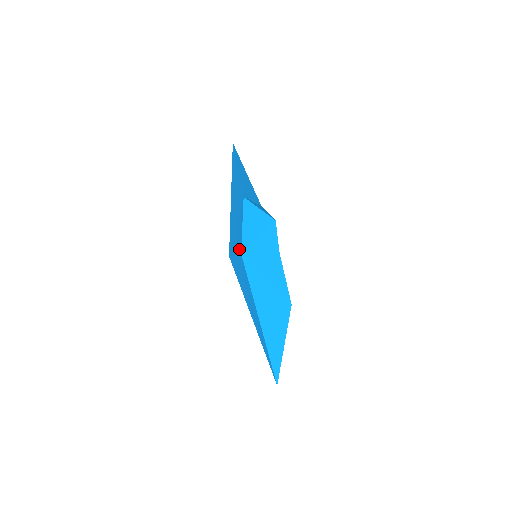
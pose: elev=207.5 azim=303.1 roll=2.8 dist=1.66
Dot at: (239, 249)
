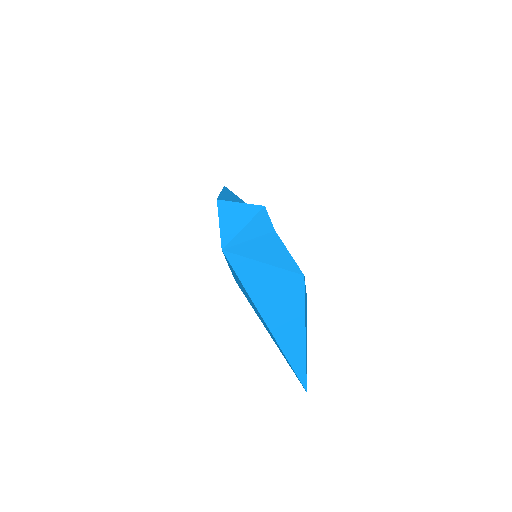
Dot at: occluded
